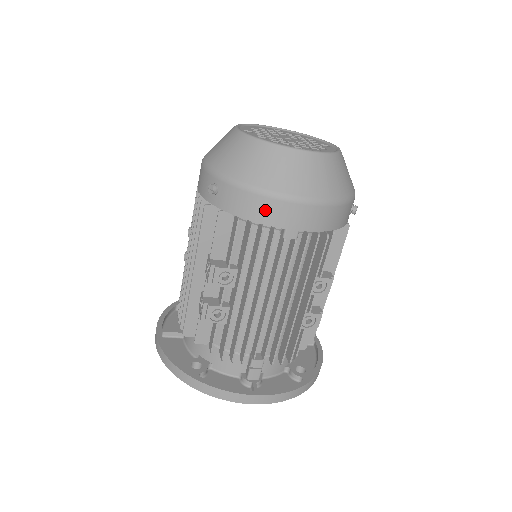
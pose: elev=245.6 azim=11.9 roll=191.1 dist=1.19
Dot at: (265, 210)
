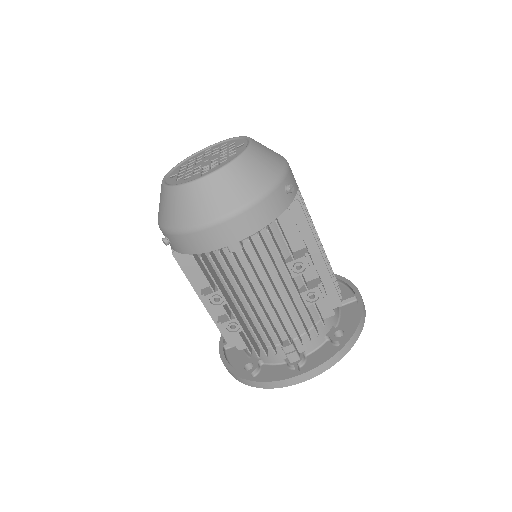
Dot at: (201, 242)
